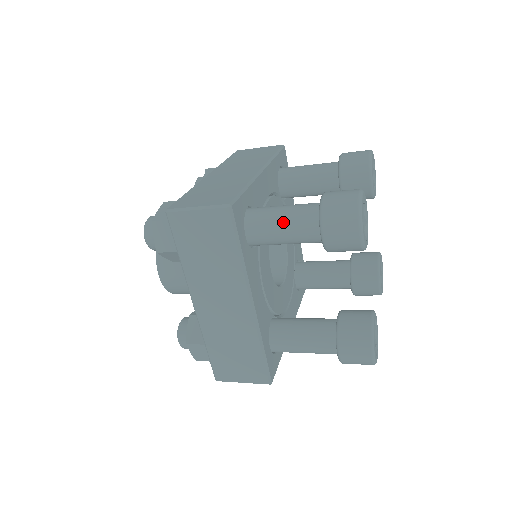
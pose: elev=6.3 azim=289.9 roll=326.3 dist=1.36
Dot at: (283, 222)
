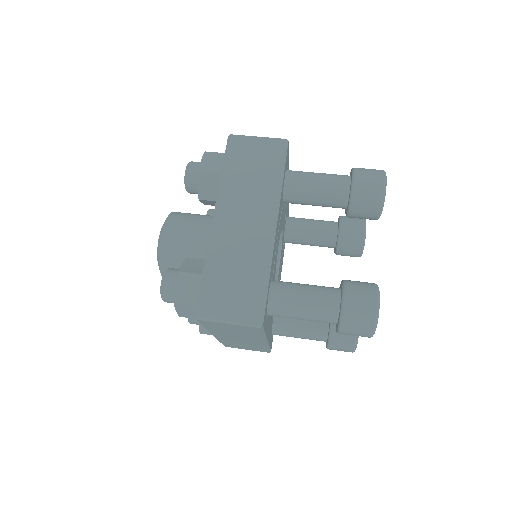
Dot at: (304, 315)
